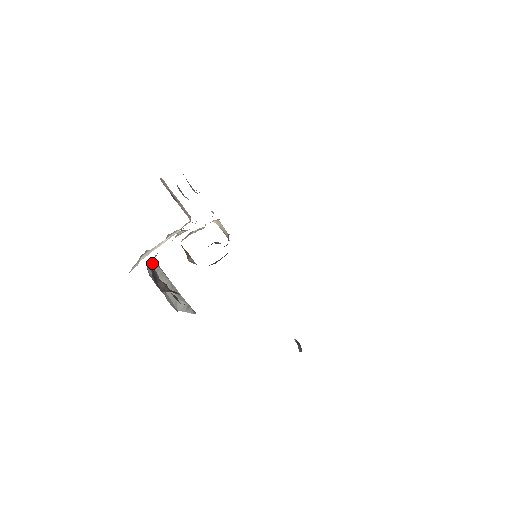
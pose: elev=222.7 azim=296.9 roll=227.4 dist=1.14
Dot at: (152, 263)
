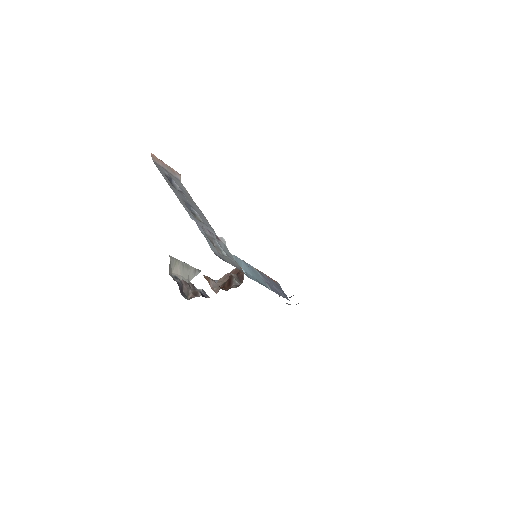
Dot at: (170, 264)
